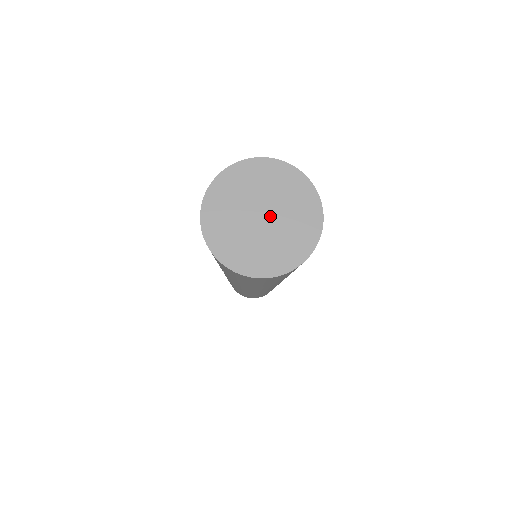
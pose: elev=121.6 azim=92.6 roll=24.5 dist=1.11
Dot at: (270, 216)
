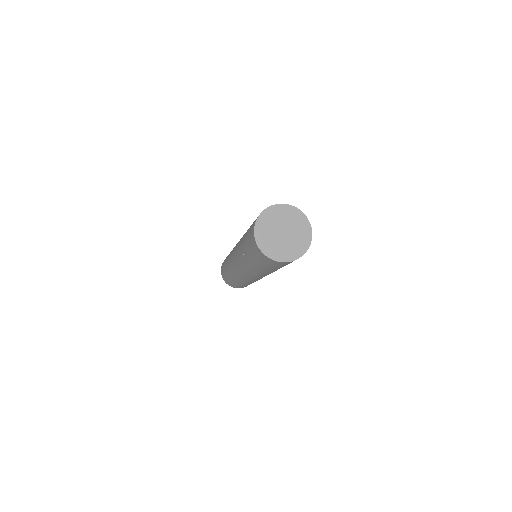
Dot at: (287, 234)
